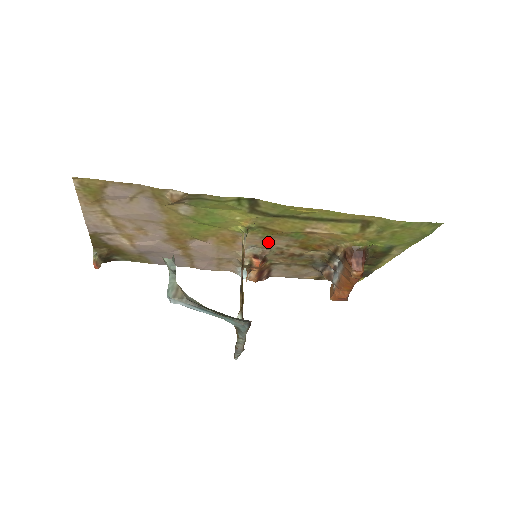
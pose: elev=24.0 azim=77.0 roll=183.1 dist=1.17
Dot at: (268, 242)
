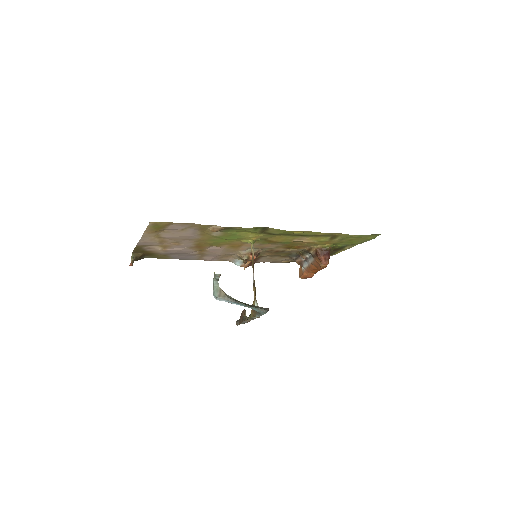
Dot at: (264, 246)
